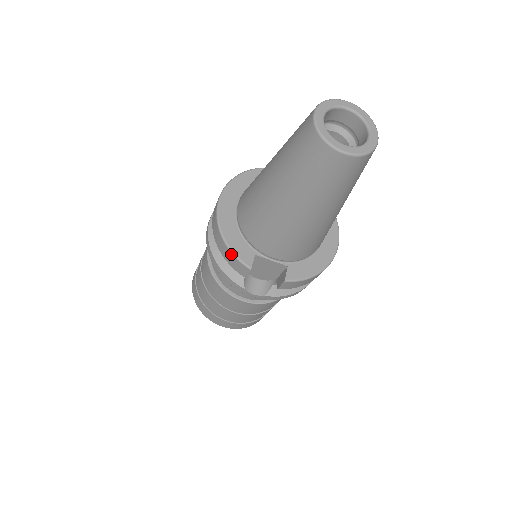
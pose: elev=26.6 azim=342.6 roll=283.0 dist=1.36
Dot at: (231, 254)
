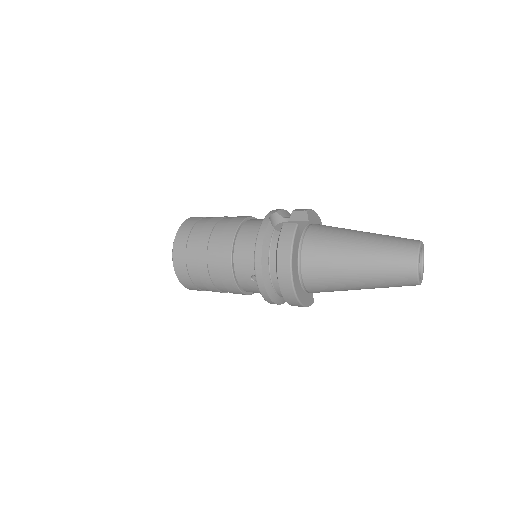
Dot at: occluded
